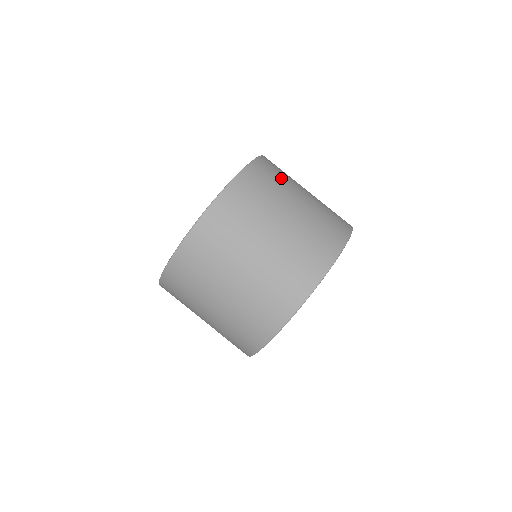
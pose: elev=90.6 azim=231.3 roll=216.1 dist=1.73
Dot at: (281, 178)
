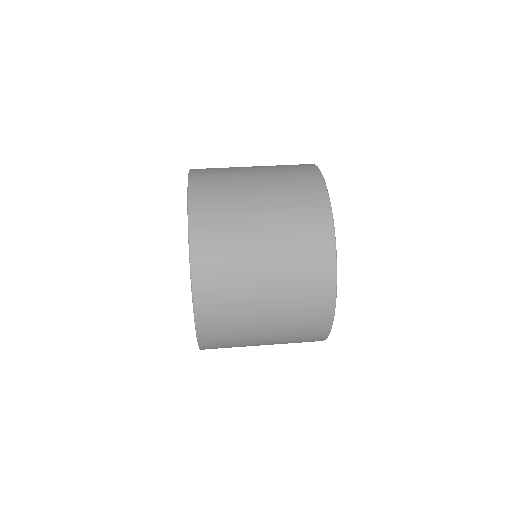
Dot at: occluded
